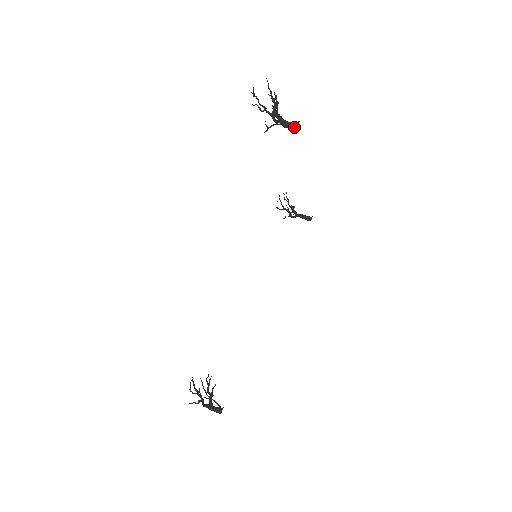
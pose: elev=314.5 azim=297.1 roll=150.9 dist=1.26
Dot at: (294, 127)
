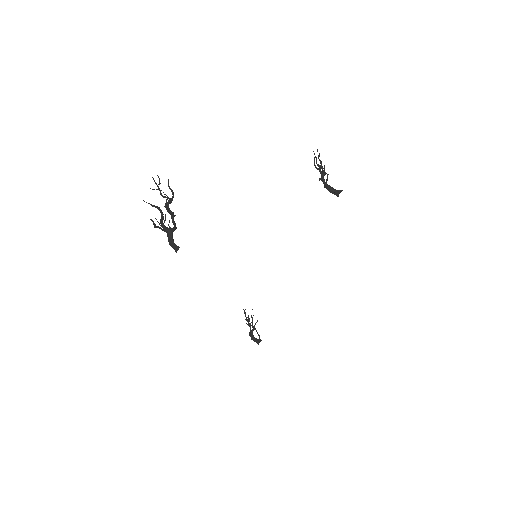
Dot at: occluded
